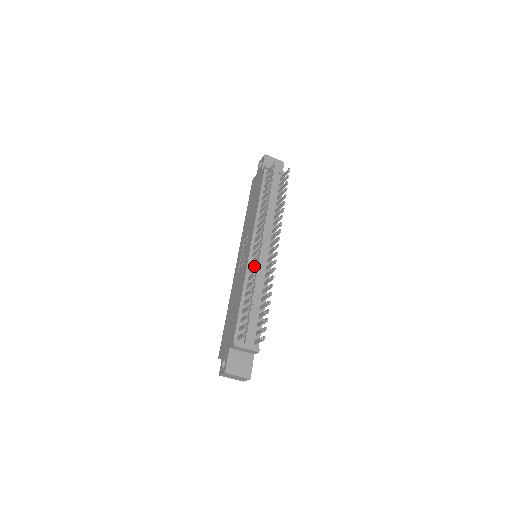
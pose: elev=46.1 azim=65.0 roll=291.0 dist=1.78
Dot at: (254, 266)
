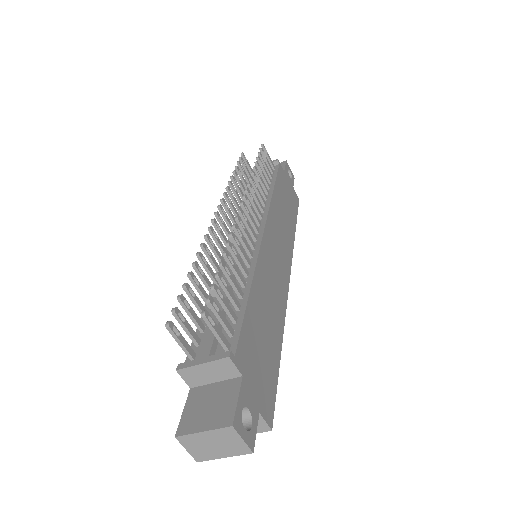
Dot at: (211, 248)
